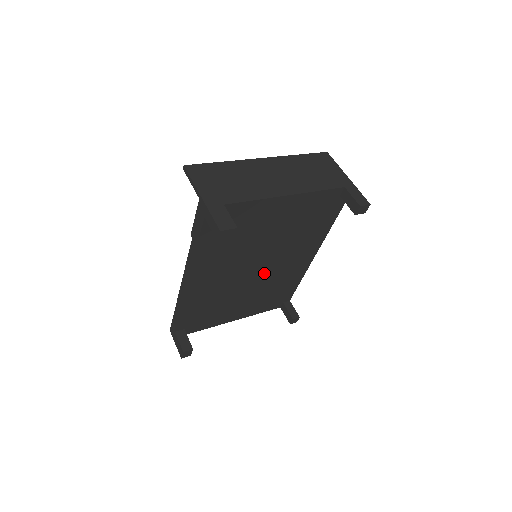
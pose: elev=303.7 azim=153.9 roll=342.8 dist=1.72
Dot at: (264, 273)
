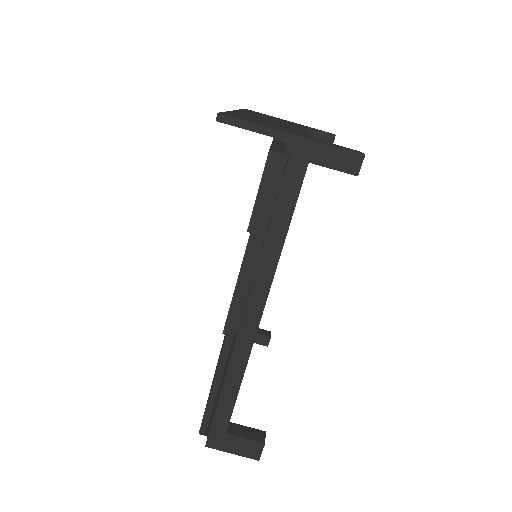
Dot at: occluded
